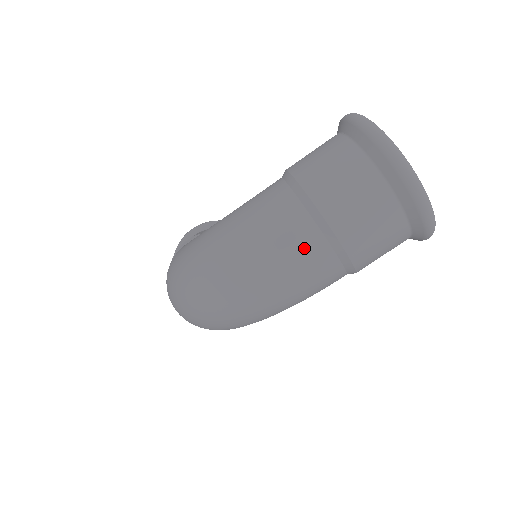
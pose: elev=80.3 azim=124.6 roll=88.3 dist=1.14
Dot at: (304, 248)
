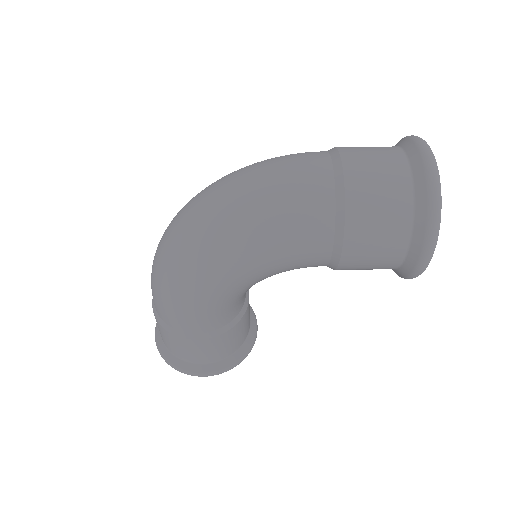
Dot at: (310, 167)
